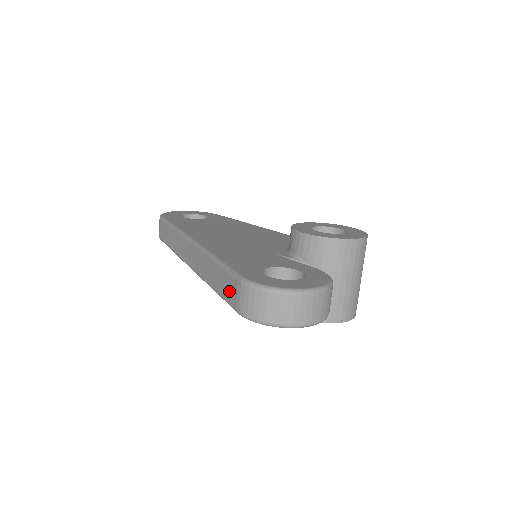
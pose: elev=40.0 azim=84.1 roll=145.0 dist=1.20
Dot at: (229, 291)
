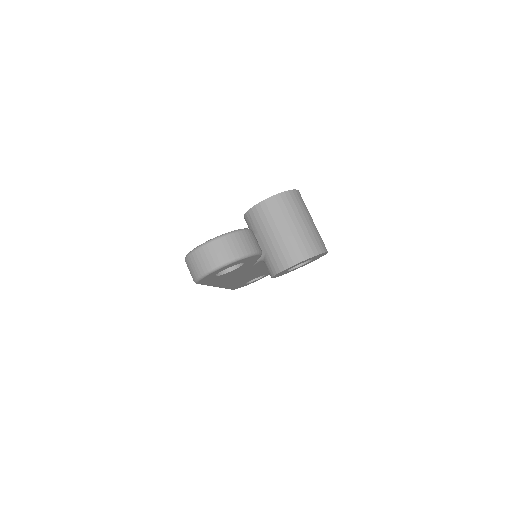
Dot at: occluded
